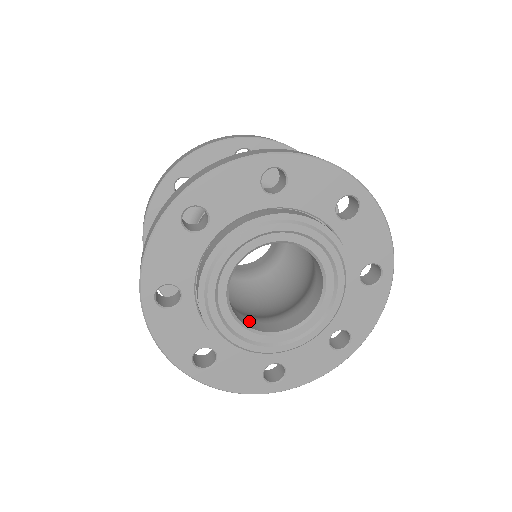
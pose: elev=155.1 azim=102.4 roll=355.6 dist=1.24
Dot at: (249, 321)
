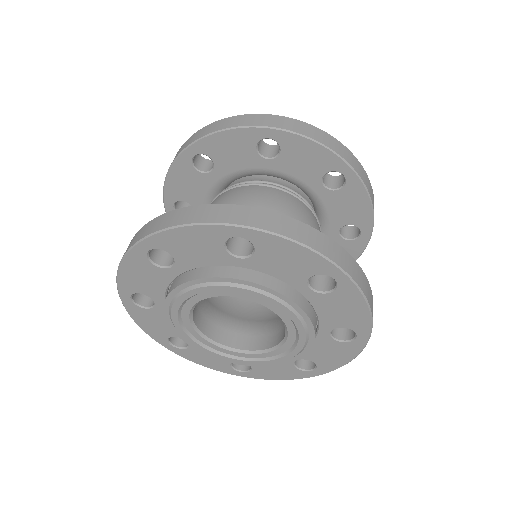
Dot at: (219, 330)
